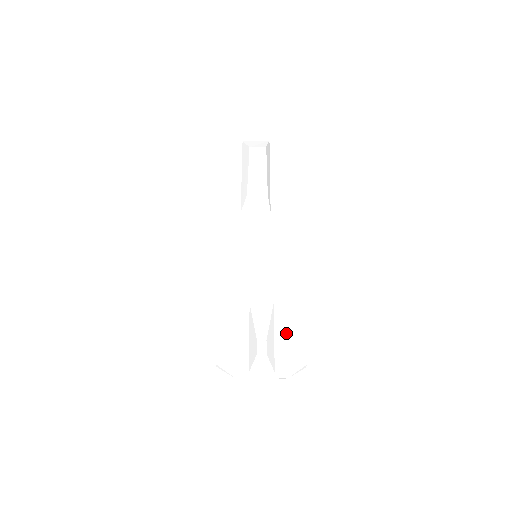
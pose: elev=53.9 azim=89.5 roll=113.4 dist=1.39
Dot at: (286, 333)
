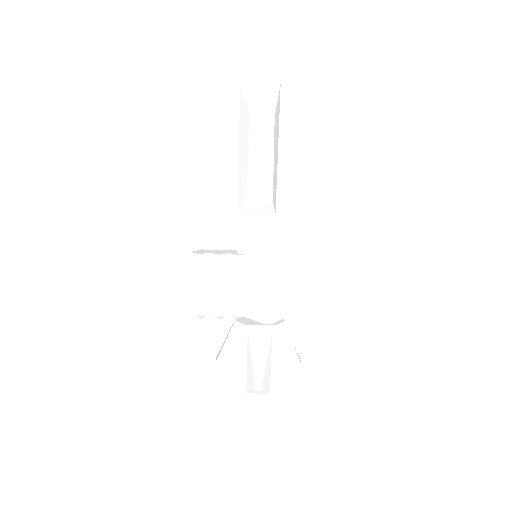
Dot at: (283, 351)
